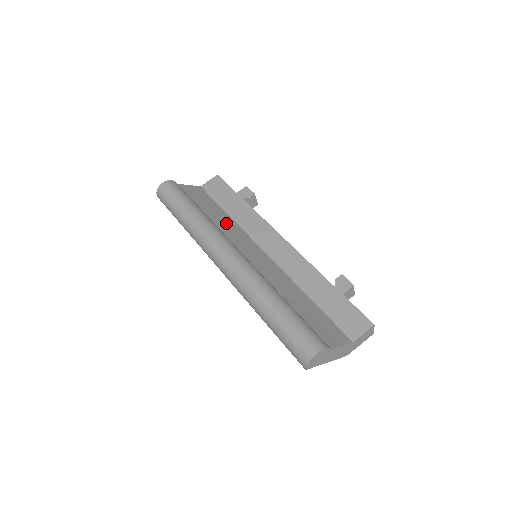
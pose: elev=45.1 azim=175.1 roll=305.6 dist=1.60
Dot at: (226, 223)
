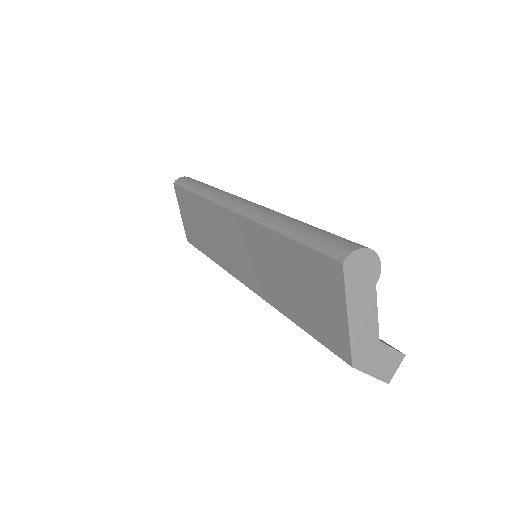
Dot at: occluded
